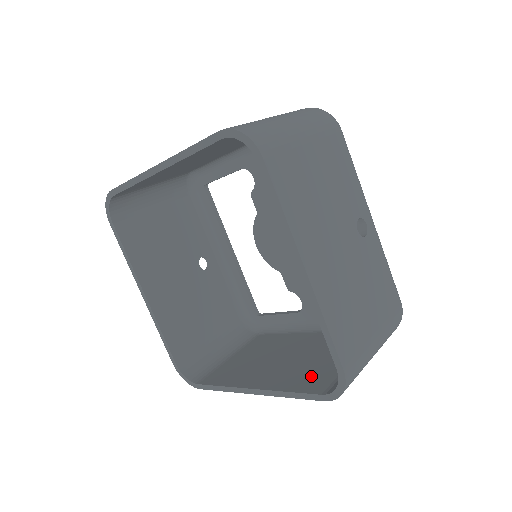
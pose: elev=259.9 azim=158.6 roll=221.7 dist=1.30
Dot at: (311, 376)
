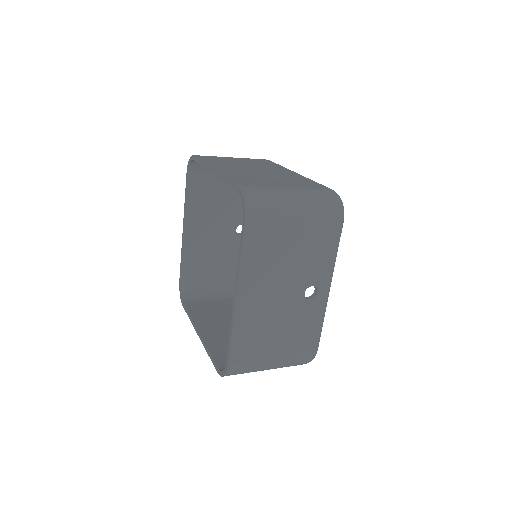
Dot at: occluded
